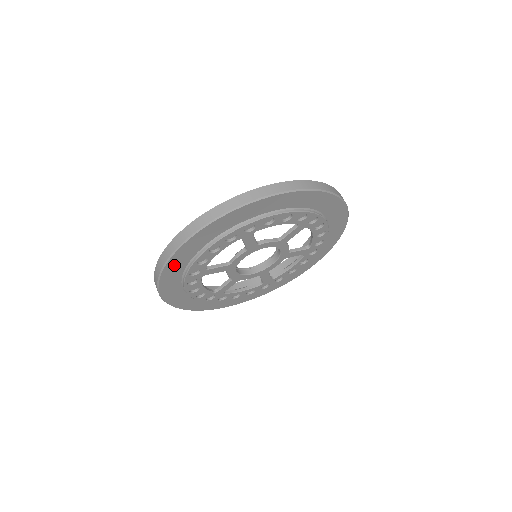
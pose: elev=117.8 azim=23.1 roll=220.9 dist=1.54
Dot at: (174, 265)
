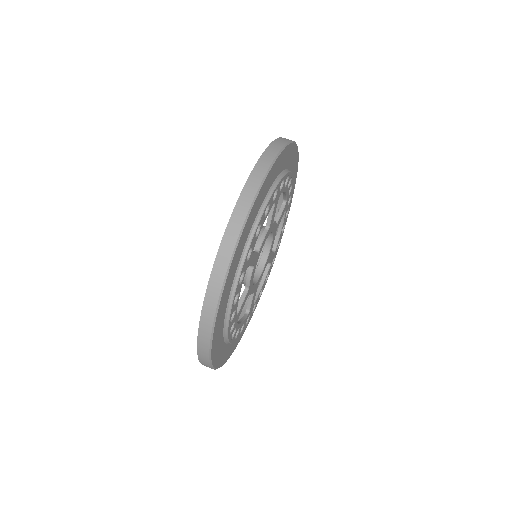
Dot at: (215, 345)
